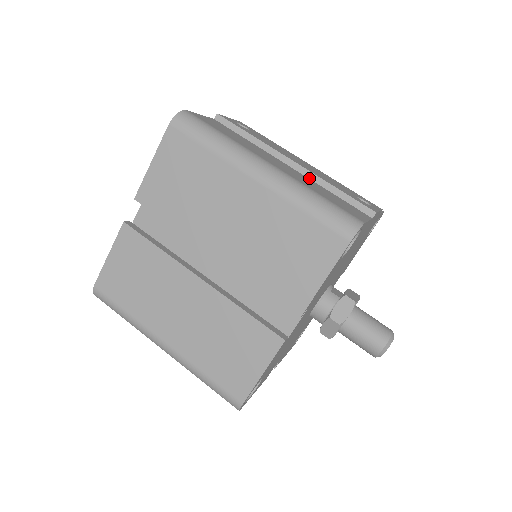
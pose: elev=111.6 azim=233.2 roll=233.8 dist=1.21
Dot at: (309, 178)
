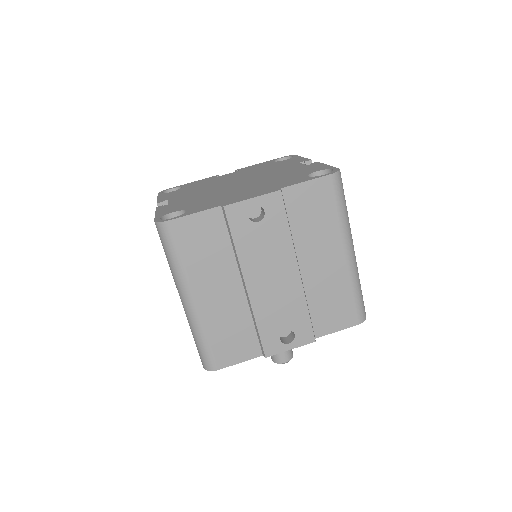
Dot at: (248, 303)
